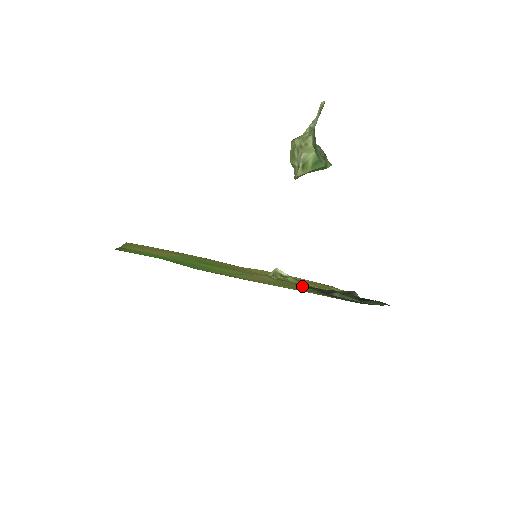
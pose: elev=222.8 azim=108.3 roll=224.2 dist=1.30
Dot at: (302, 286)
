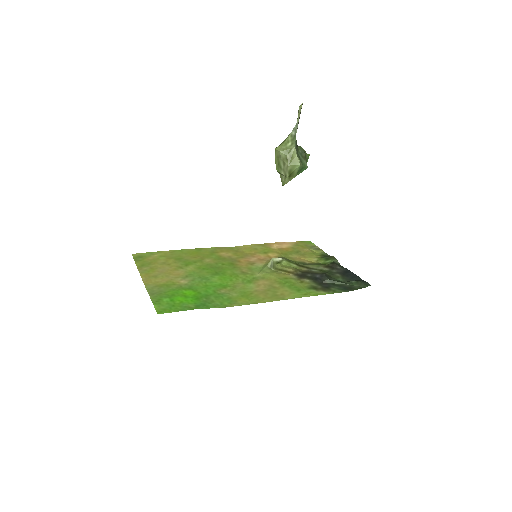
Dot at: (298, 275)
